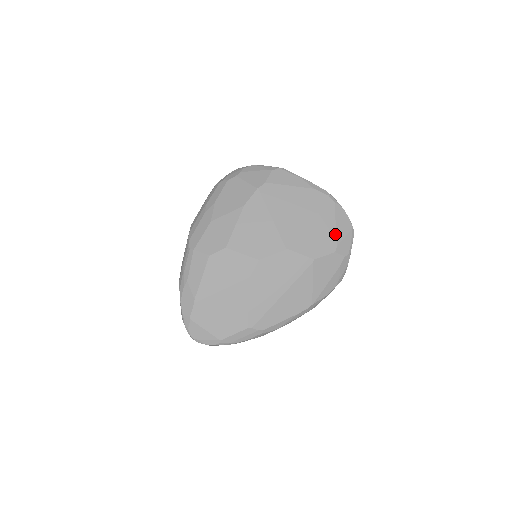
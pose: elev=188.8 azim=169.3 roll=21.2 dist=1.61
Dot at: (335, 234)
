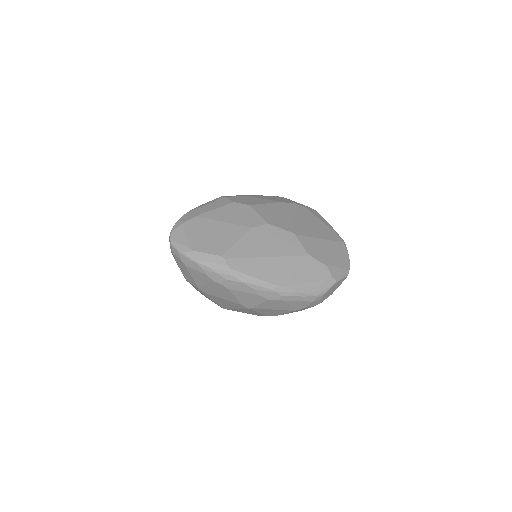
Dot at: (334, 259)
